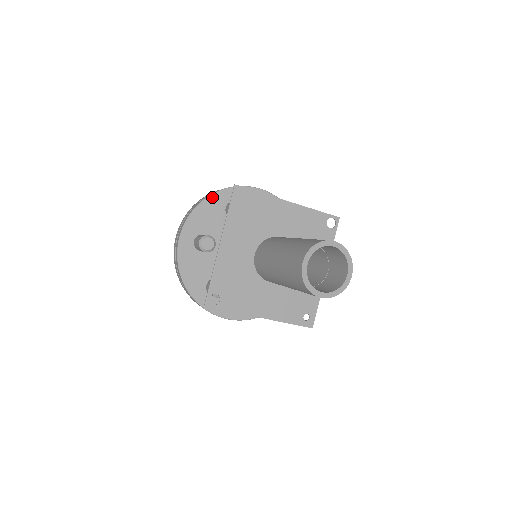
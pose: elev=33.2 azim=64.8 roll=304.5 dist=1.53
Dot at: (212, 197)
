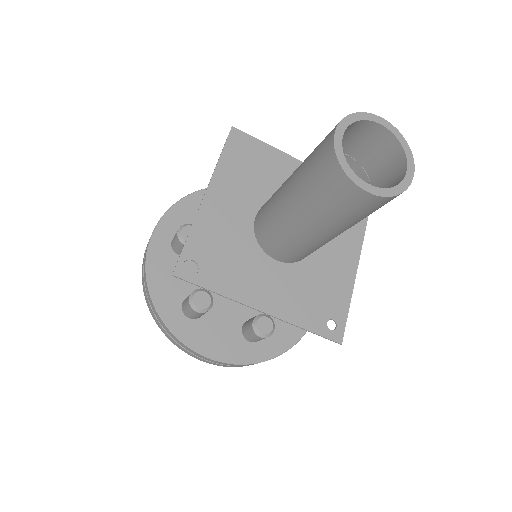
Dot at: (202, 193)
